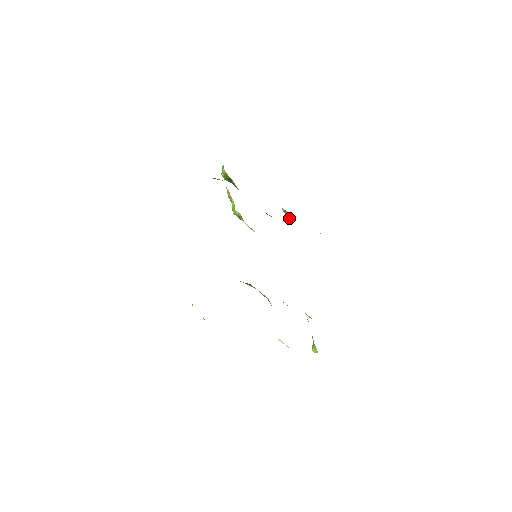
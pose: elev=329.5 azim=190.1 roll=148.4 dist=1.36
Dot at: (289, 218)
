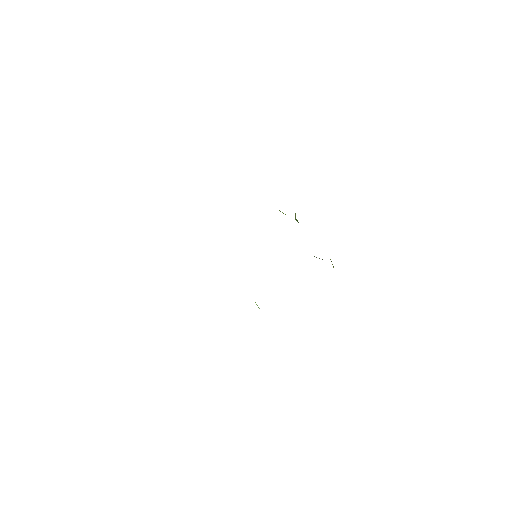
Dot at: (333, 267)
